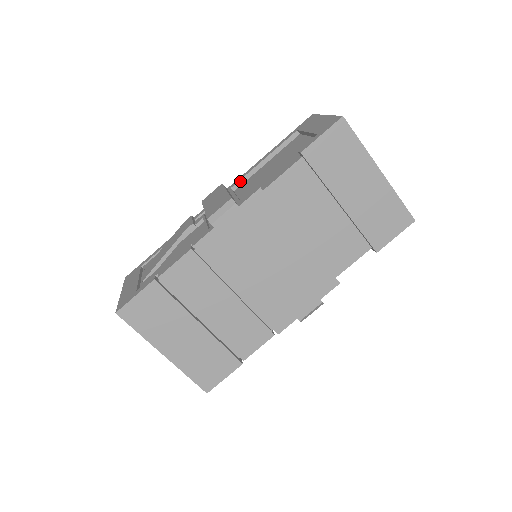
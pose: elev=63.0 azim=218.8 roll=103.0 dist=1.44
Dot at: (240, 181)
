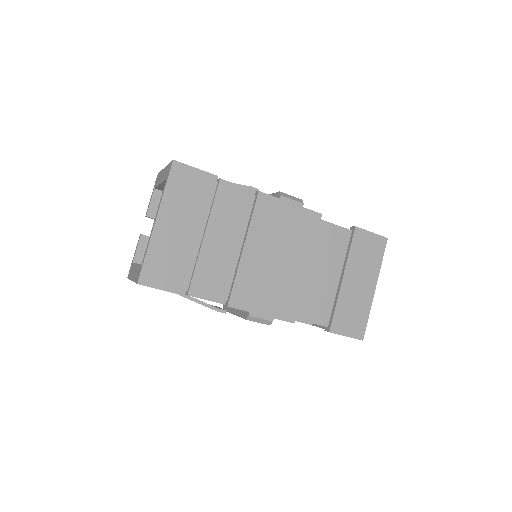
Dot at: occluded
